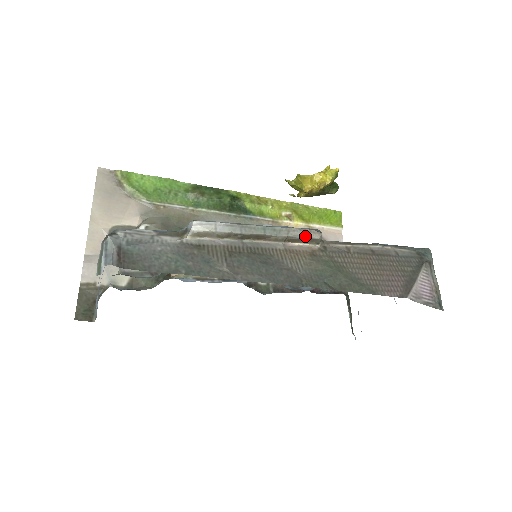
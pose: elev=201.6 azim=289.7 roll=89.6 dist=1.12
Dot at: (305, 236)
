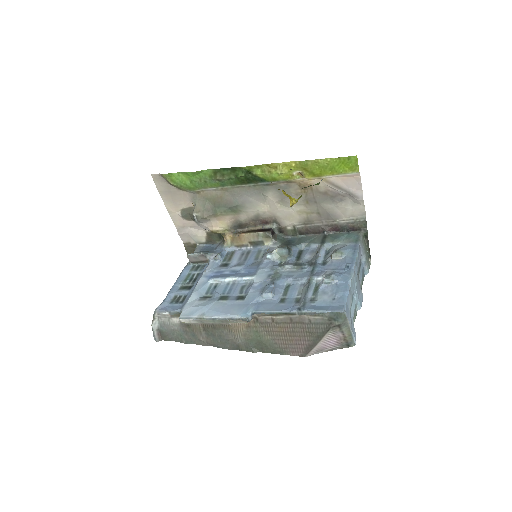
Dot at: (238, 322)
